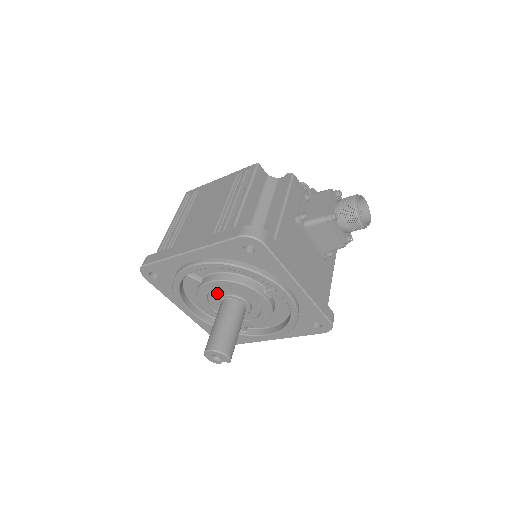
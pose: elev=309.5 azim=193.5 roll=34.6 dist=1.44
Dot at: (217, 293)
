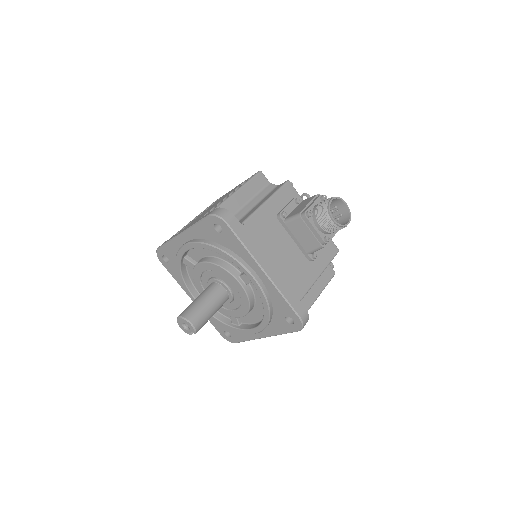
Dot at: (206, 277)
